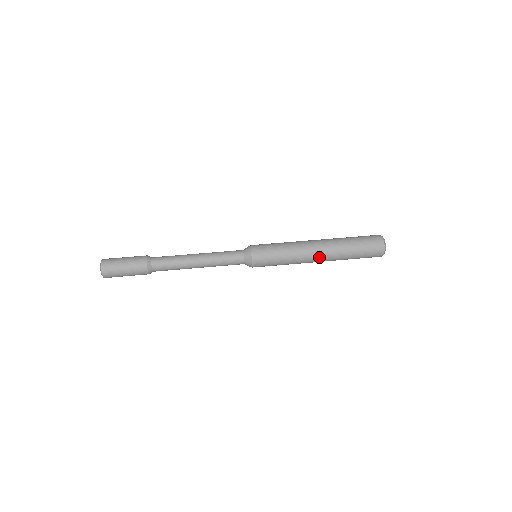
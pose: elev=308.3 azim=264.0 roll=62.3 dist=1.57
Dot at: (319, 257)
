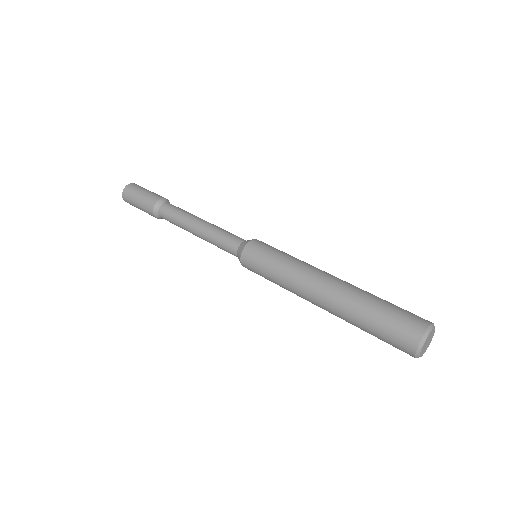
Dot at: (318, 305)
